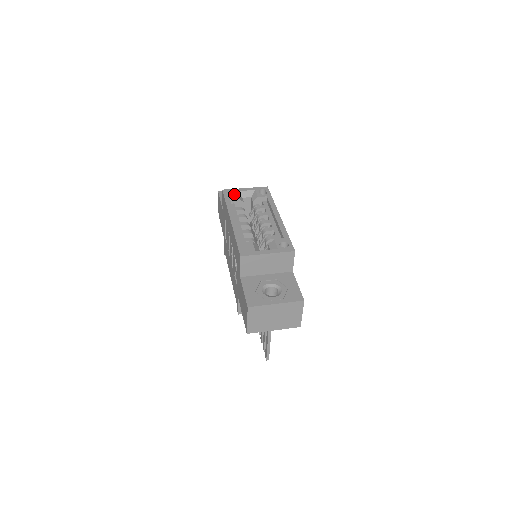
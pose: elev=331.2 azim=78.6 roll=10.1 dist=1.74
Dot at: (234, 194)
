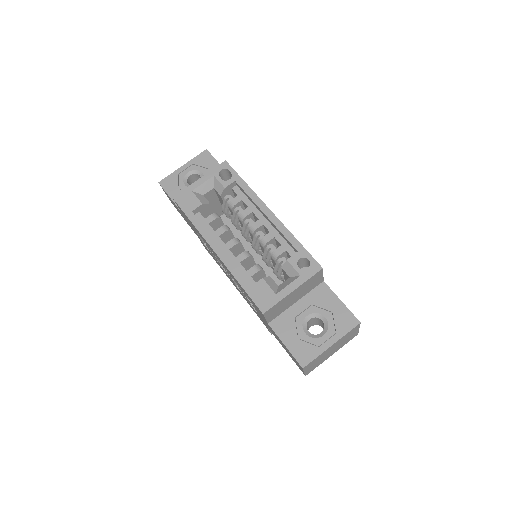
Dot at: (192, 199)
